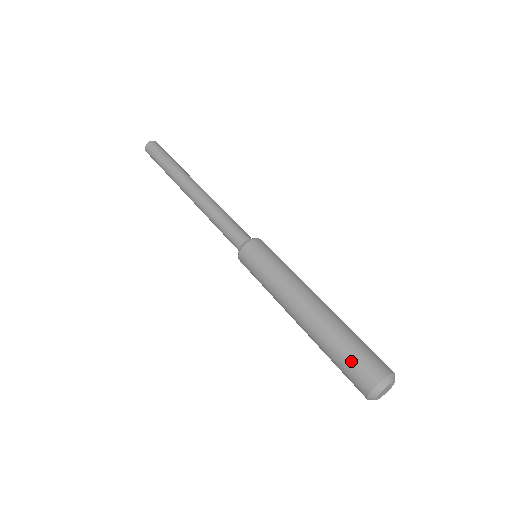
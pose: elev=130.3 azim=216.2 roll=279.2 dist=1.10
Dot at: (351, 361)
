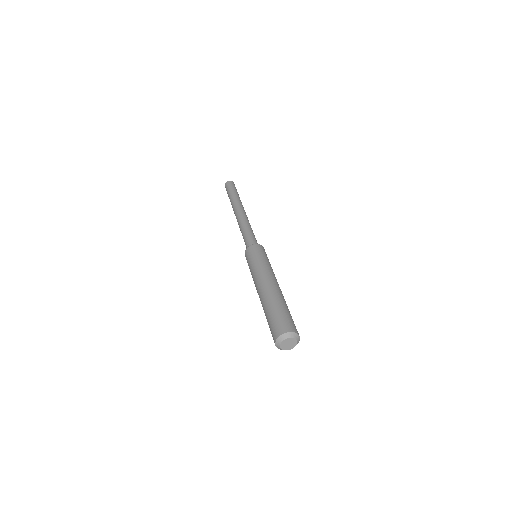
Dot at: (277, 318)
